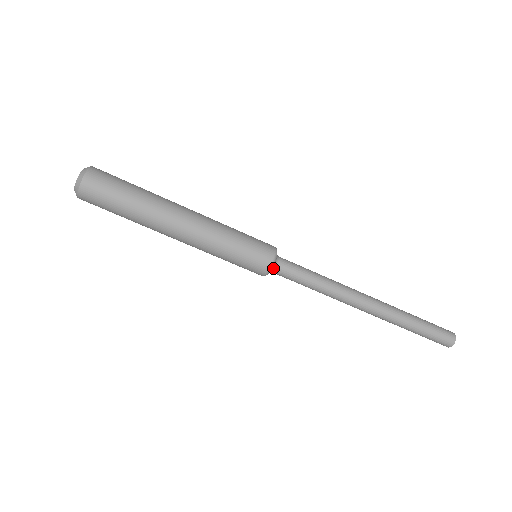
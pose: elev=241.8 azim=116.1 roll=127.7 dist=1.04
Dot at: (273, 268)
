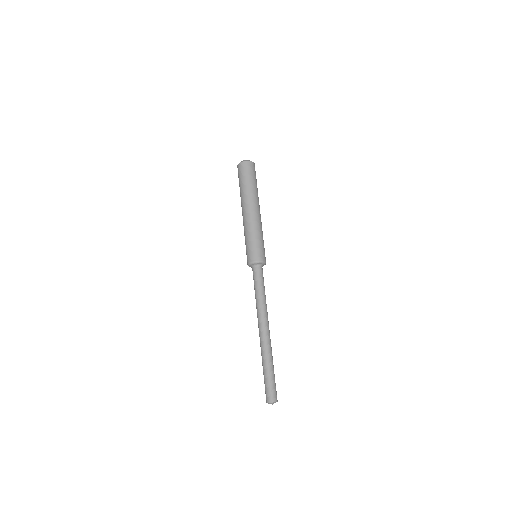
Dot at: (256, 265)
